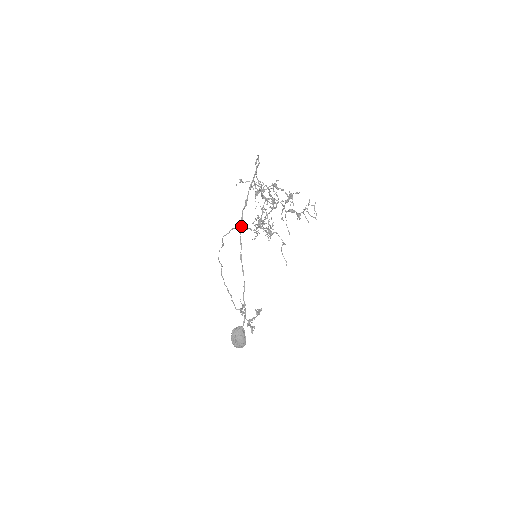
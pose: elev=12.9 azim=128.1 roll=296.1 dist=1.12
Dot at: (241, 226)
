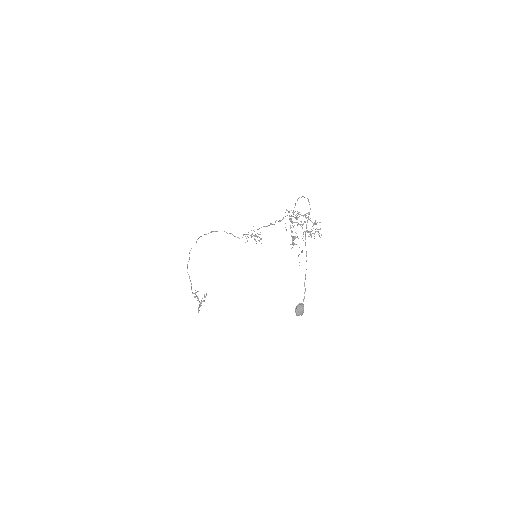
Dot at: occluded
